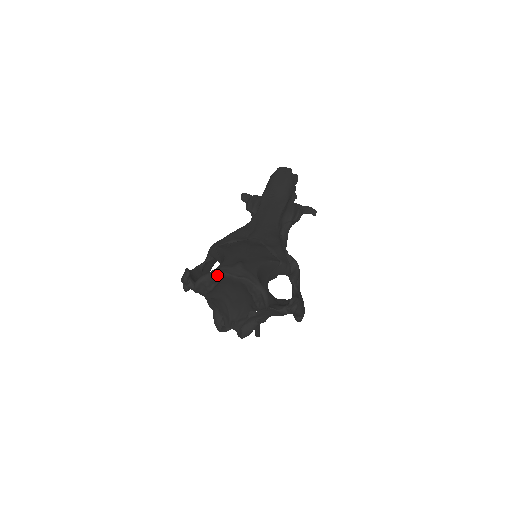
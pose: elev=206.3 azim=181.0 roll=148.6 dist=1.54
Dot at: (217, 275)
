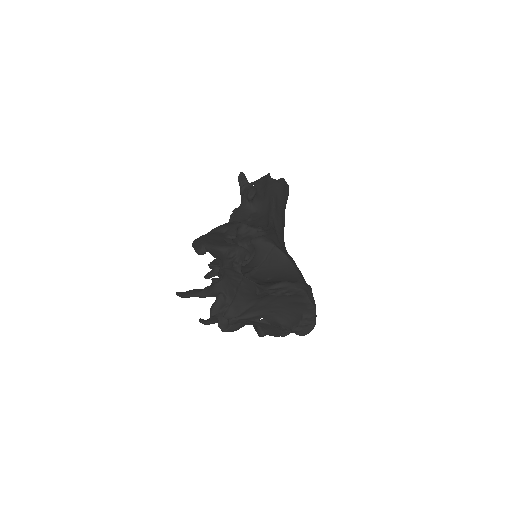
Dot at: (301, 290)
